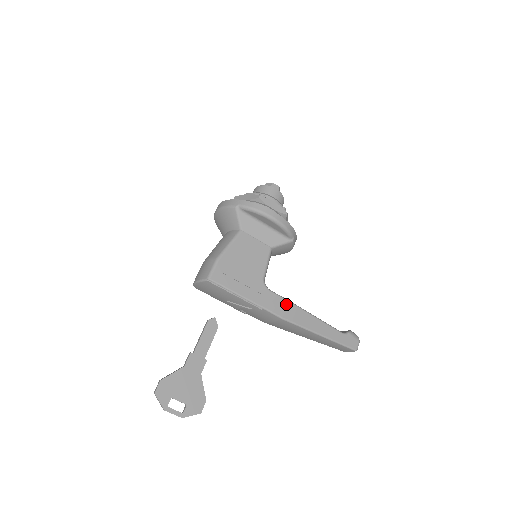
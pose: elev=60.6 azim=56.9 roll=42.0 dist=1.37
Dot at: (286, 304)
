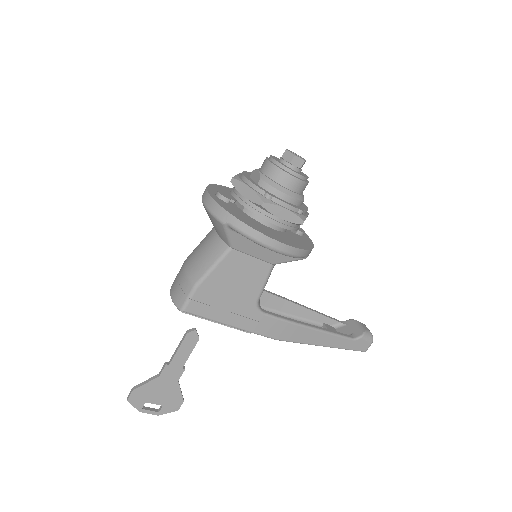
Dot at: (283, 325)
